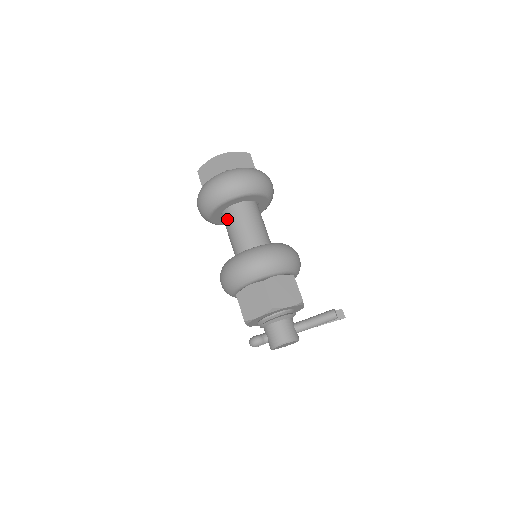
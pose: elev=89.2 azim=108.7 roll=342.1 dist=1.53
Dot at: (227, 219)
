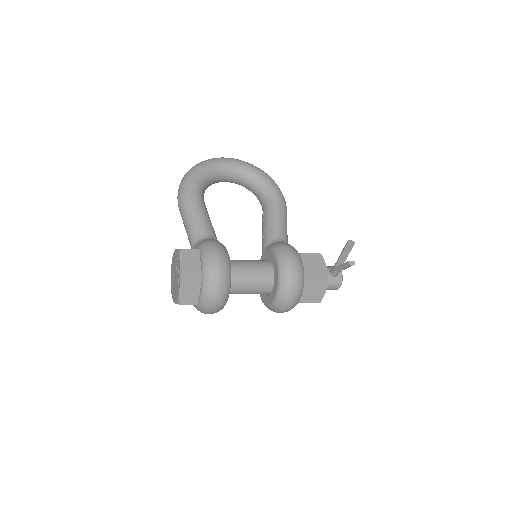
Dot at: occluded
